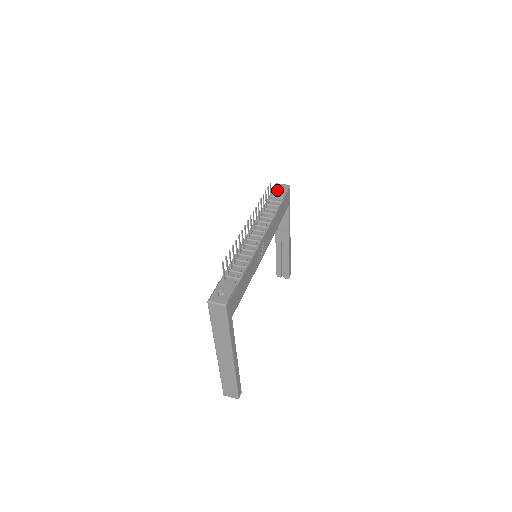
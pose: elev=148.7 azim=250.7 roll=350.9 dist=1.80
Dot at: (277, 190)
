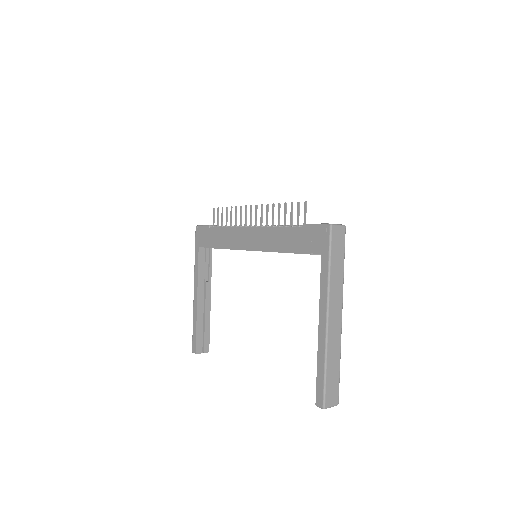
Dot at: occluded
